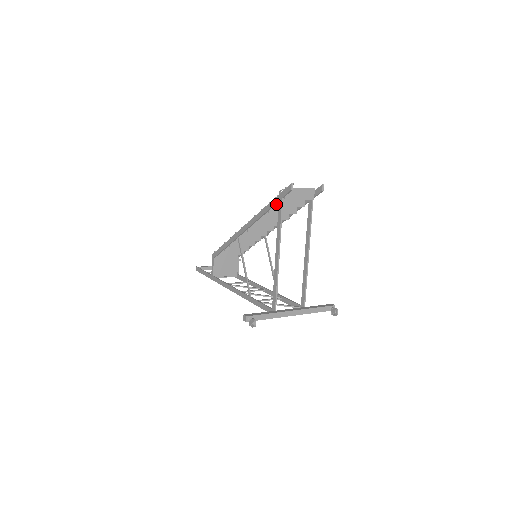
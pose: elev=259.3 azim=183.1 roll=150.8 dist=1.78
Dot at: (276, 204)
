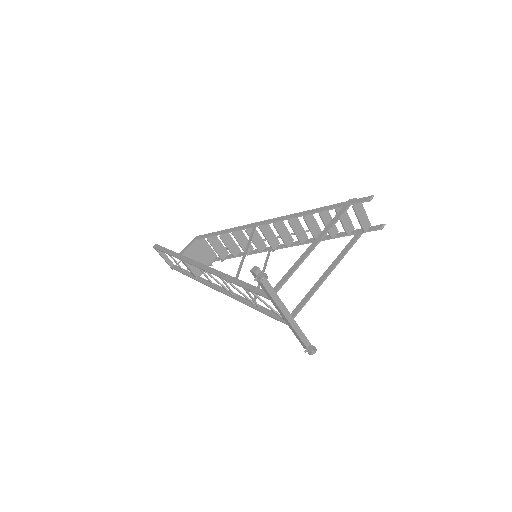
Dot at: (337, 208)
